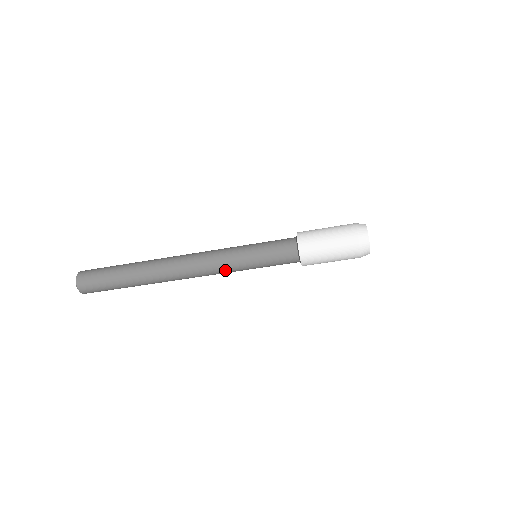
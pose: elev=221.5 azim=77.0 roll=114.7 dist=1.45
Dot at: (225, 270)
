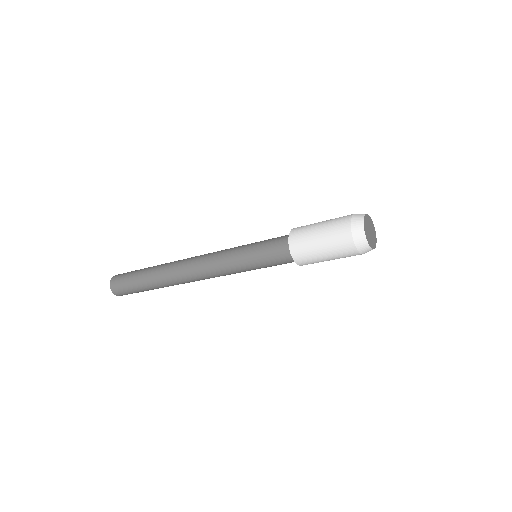
Dot at: occluded
